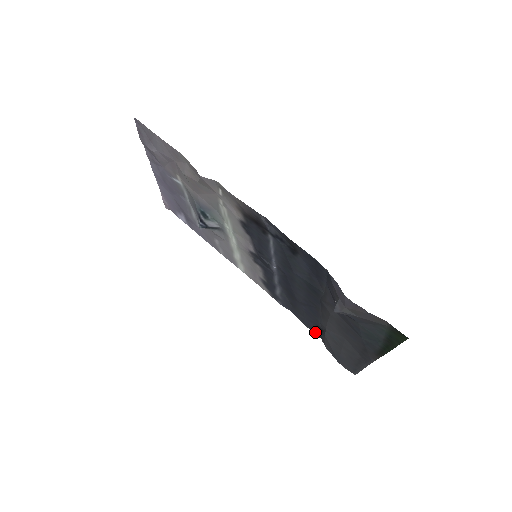
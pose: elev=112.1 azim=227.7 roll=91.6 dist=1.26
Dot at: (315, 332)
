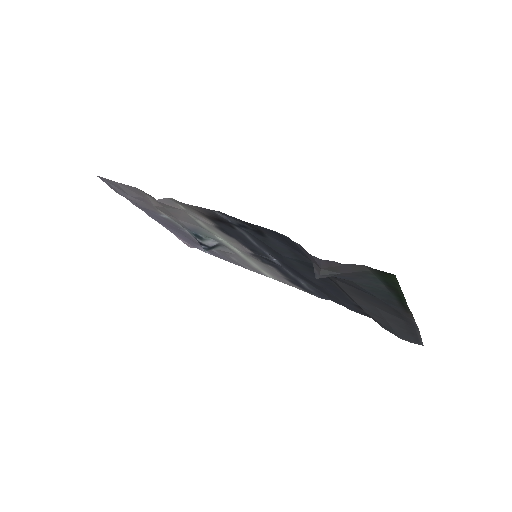
Dot at: (362, 314)
